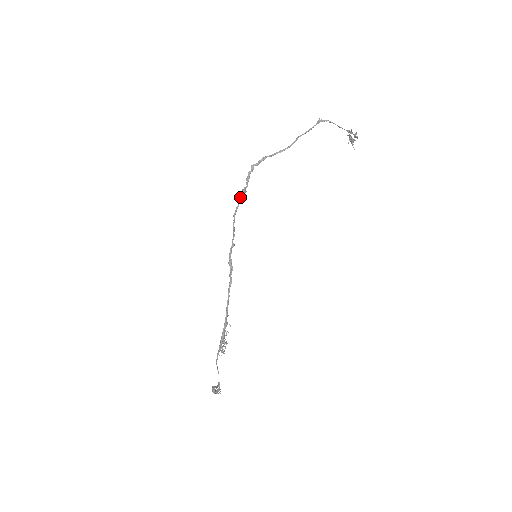
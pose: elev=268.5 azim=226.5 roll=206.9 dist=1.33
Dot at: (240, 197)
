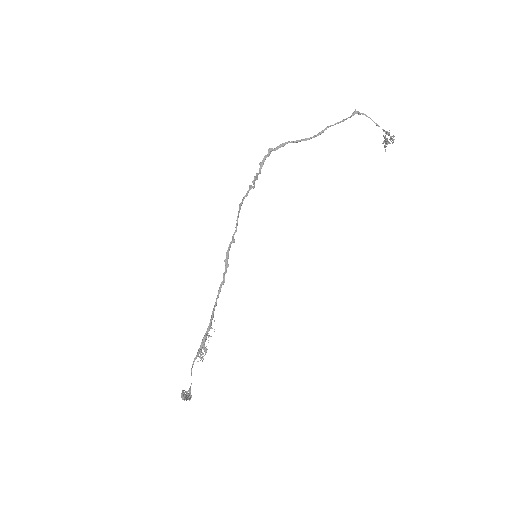
Dot at: (250, 185)
